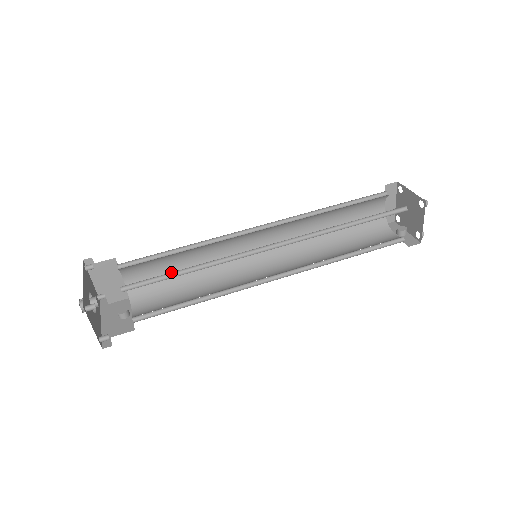
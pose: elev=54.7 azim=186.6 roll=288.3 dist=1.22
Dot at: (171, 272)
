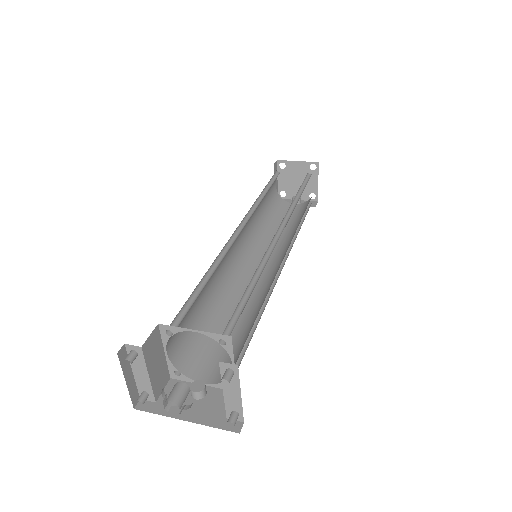
Dot at: (242, 296)
